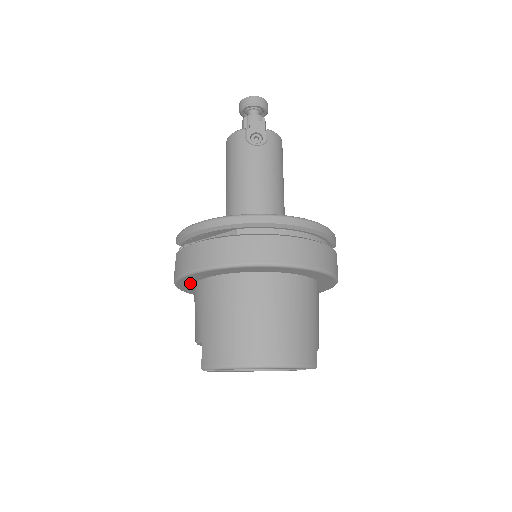
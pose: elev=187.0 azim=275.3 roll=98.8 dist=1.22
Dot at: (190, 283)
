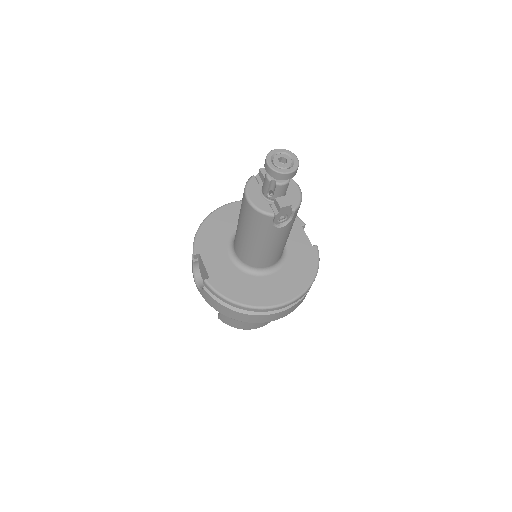
Dot at: occluded
